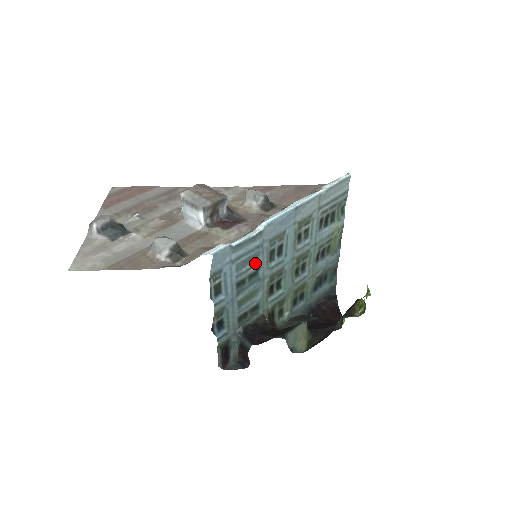
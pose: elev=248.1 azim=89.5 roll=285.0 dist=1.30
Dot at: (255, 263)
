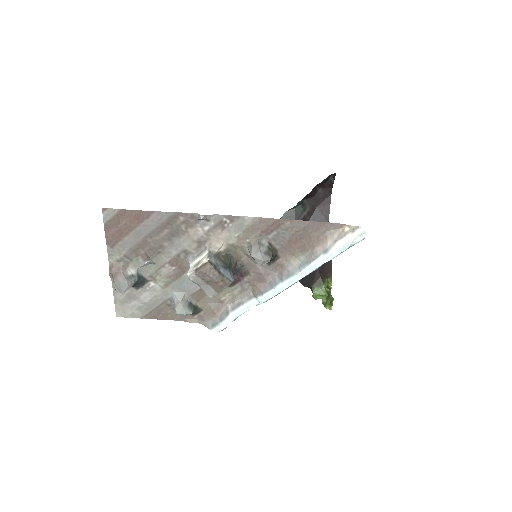
Dot at: occluded
